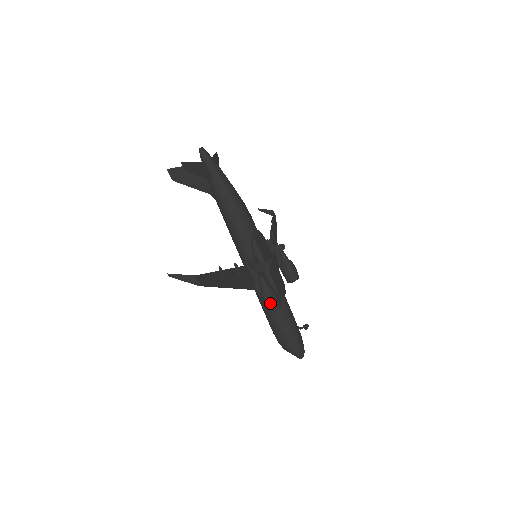
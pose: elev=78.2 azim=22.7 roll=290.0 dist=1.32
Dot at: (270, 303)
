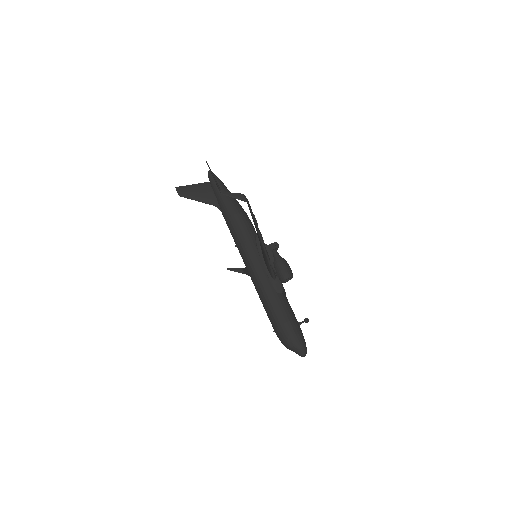
Dot at: (286, 269)
